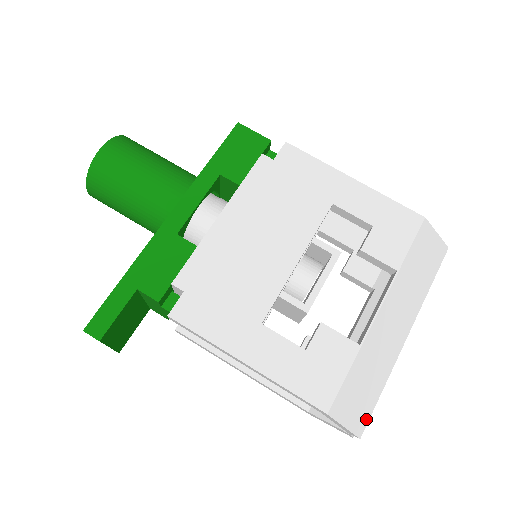
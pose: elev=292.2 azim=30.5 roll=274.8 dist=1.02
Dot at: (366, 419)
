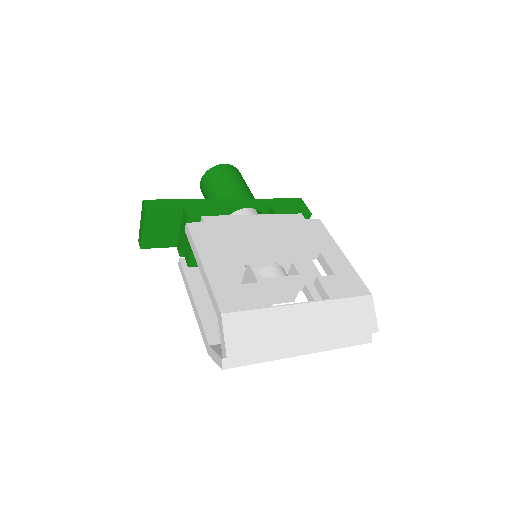
Dot at: (241, 352)
